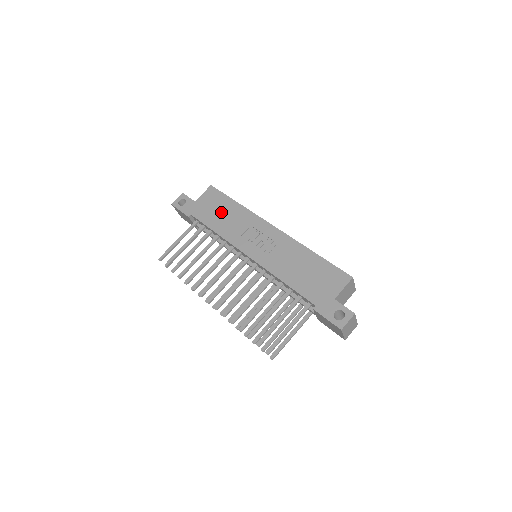
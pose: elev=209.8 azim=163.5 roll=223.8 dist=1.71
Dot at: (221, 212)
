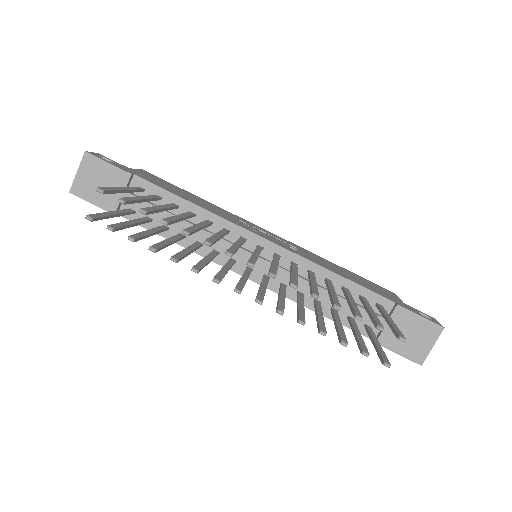
Dot at: (184, 193)
